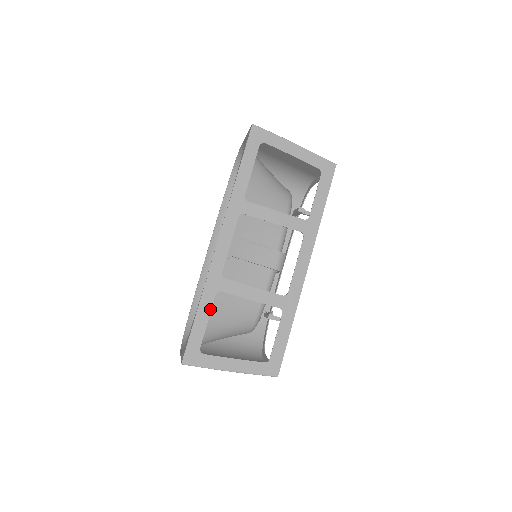
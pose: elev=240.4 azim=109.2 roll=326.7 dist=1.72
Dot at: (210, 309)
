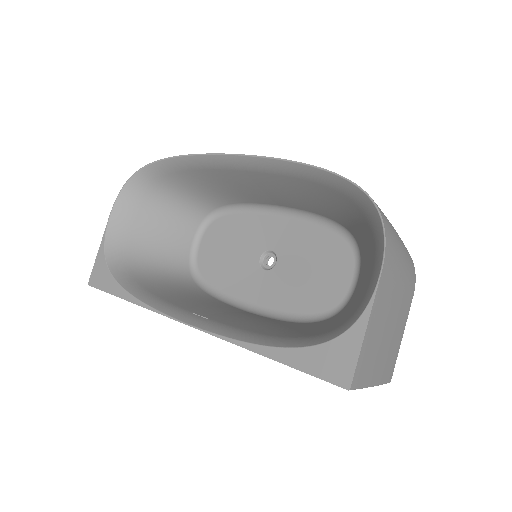
Dot at: occluded
